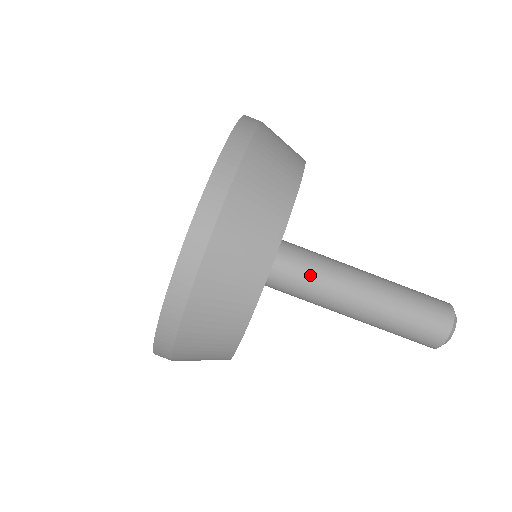
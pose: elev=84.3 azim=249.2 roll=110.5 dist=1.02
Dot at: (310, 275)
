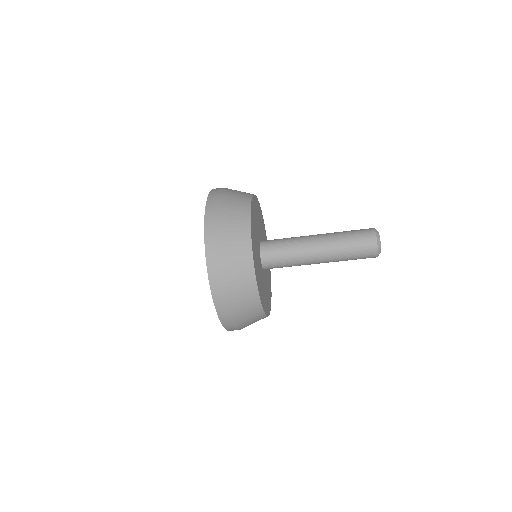
Dot at: (287, 263)
